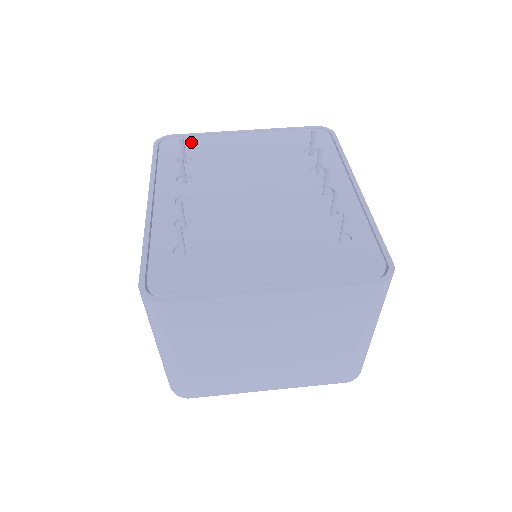
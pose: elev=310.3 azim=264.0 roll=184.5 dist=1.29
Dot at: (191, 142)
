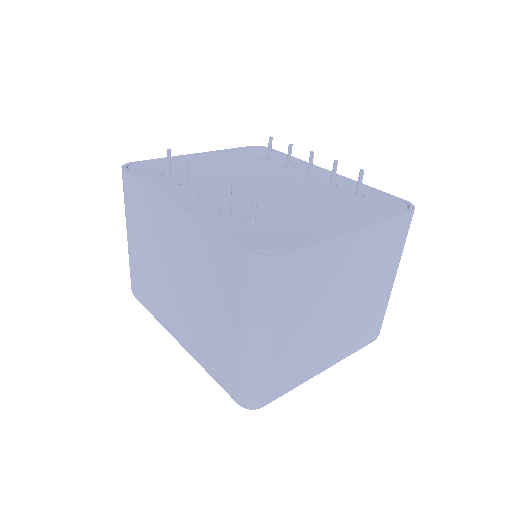
Dot at: (159, 164)
